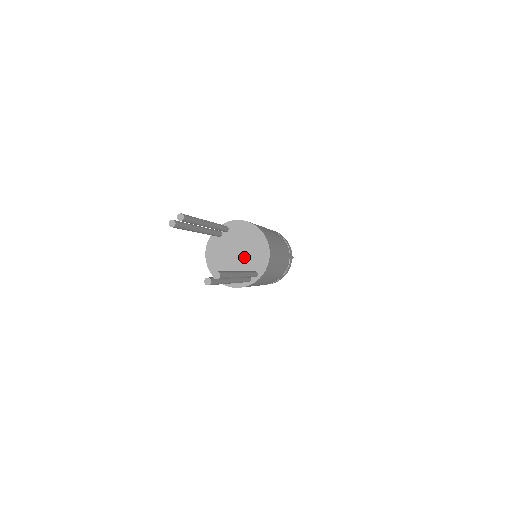
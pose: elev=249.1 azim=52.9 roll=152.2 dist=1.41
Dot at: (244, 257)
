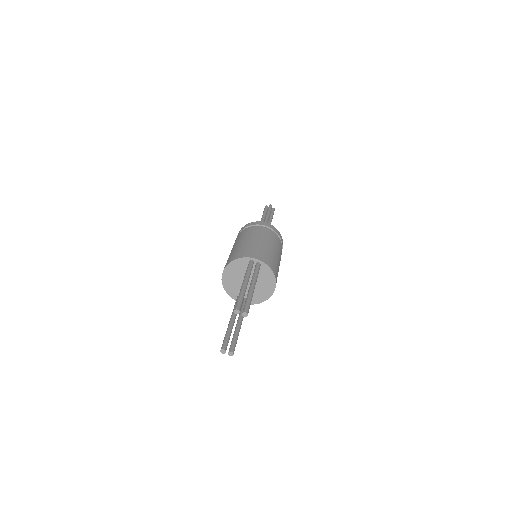
Dot at: occluded
